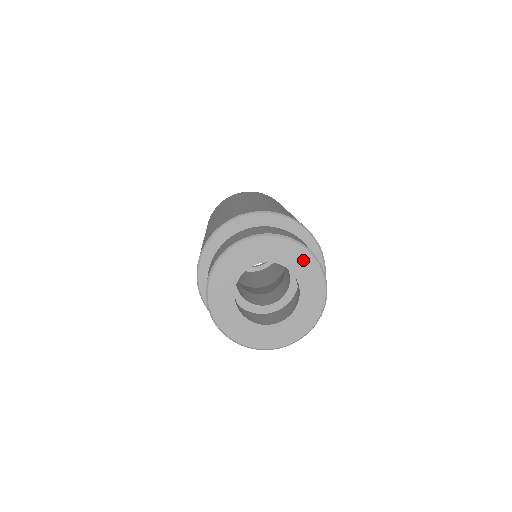
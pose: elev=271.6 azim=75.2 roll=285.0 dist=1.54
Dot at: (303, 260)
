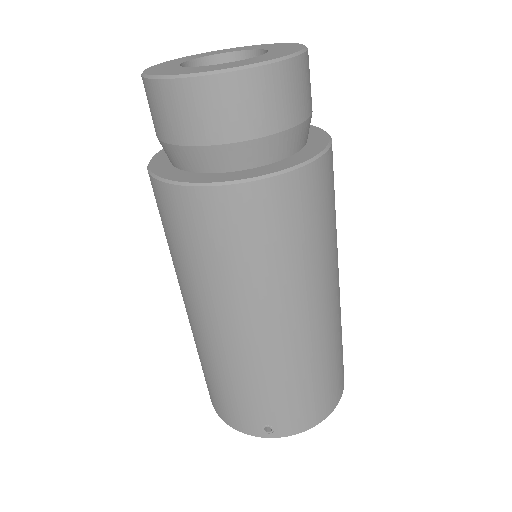
Dot at: (263, 46)
